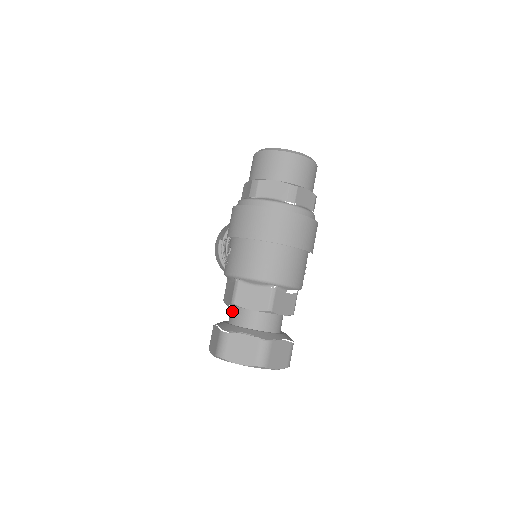
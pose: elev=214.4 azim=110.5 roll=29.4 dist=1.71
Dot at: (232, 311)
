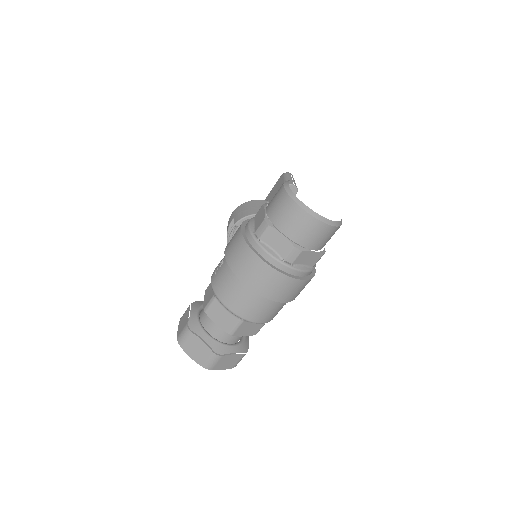
Dot at: occluded
